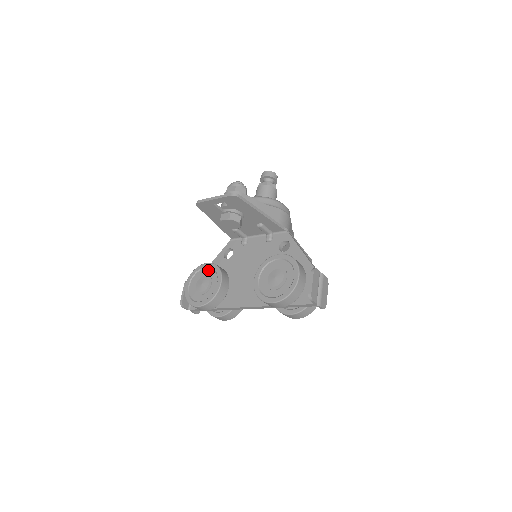
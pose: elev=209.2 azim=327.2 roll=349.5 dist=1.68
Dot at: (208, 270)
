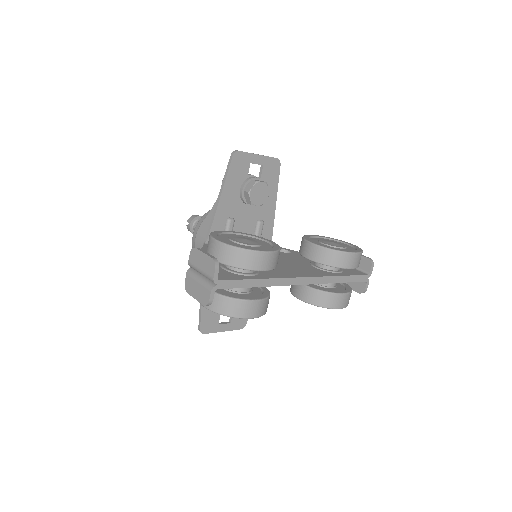
Dot at: (236, 235)
